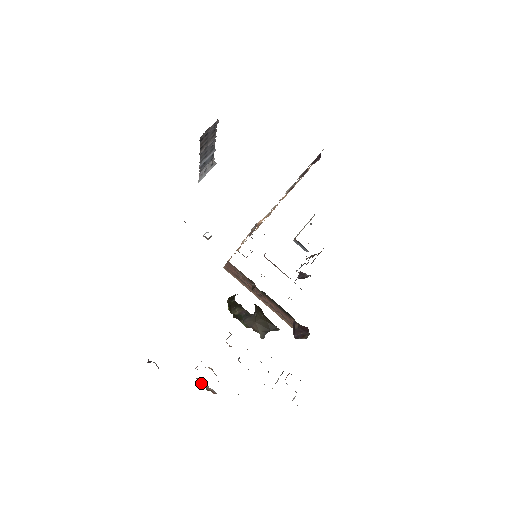
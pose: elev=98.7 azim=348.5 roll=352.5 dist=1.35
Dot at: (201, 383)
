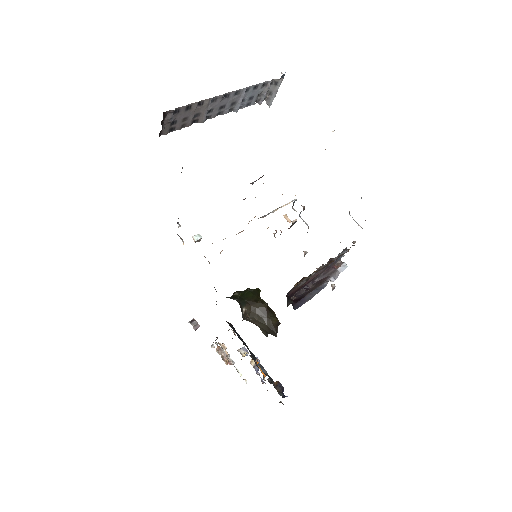
Dot at: (220, 352)
